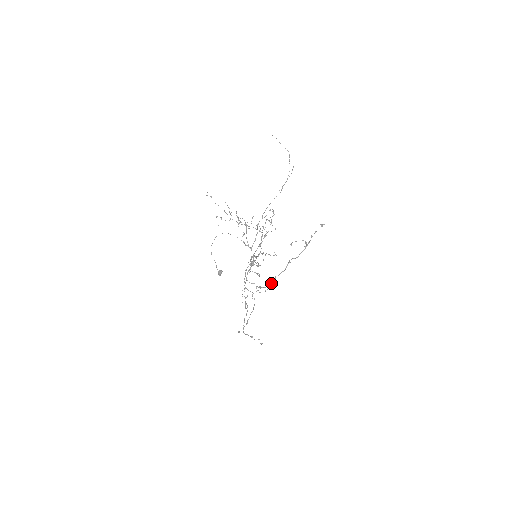
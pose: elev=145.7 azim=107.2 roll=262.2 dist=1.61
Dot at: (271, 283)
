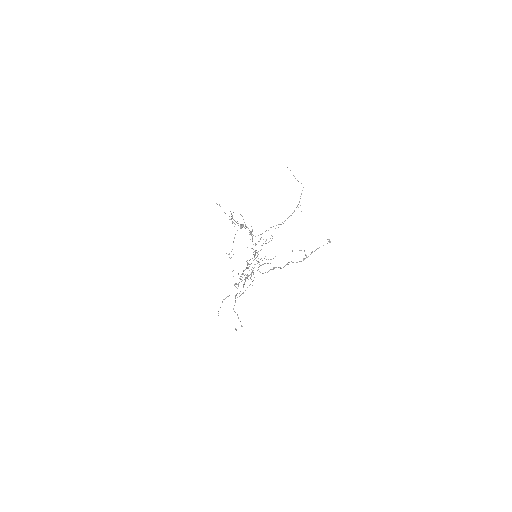
Dot at: (271, 269)
